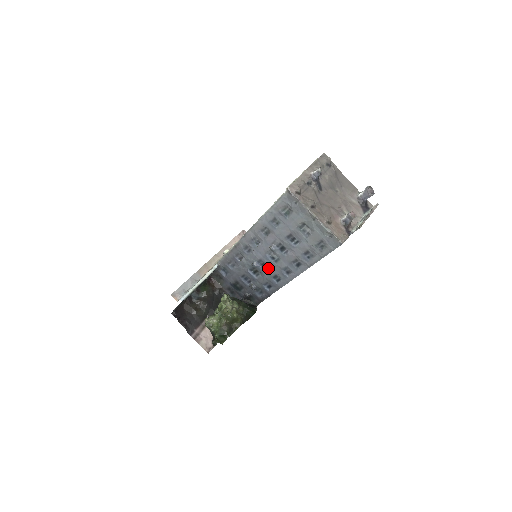
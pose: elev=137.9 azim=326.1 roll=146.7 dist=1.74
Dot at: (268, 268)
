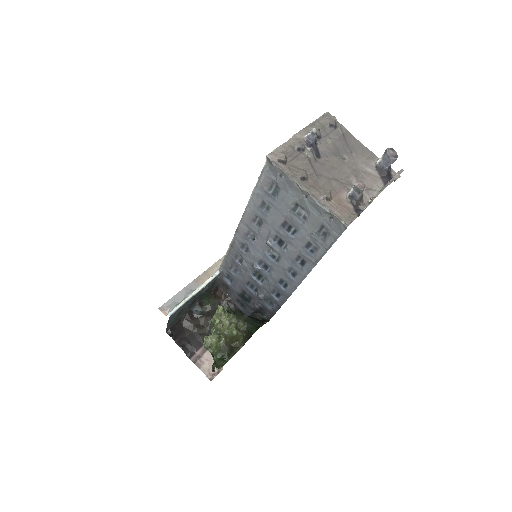
Dot at: (271, 270)
